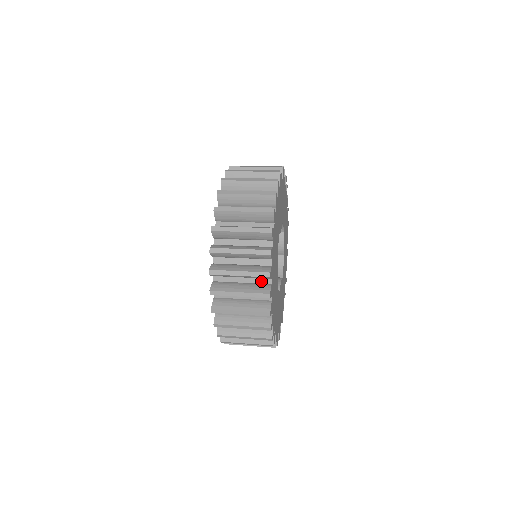
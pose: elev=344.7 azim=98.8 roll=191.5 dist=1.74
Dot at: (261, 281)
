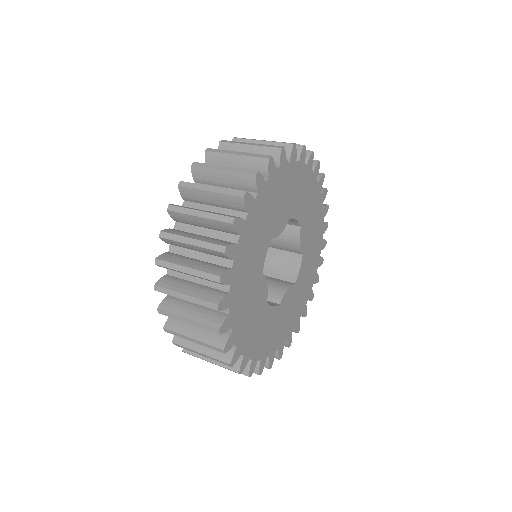
Dot at: occluded
